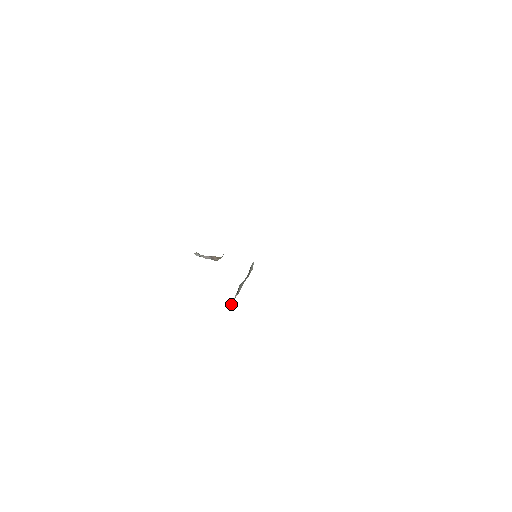
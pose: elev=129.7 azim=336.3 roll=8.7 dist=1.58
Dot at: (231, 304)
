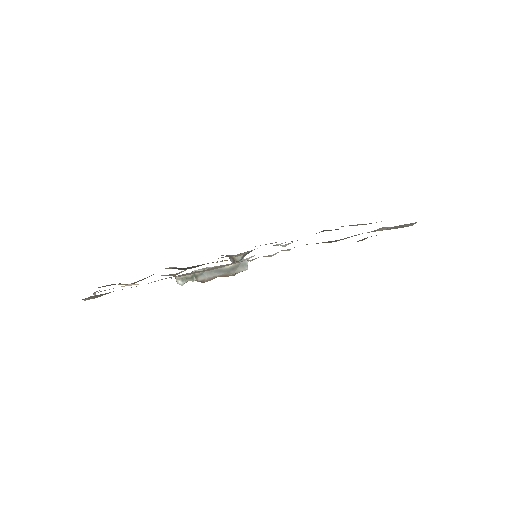
Dot at: (180, 281)
